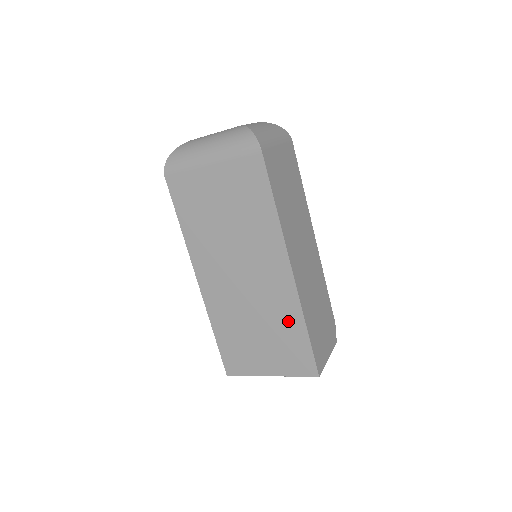
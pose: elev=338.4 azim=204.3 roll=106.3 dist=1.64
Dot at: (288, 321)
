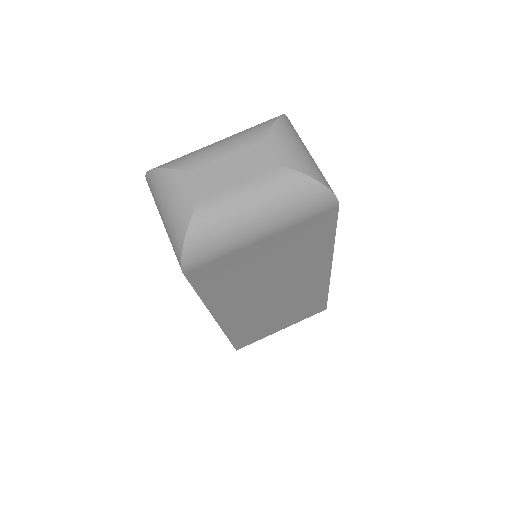
Dot at: (312, 298)
